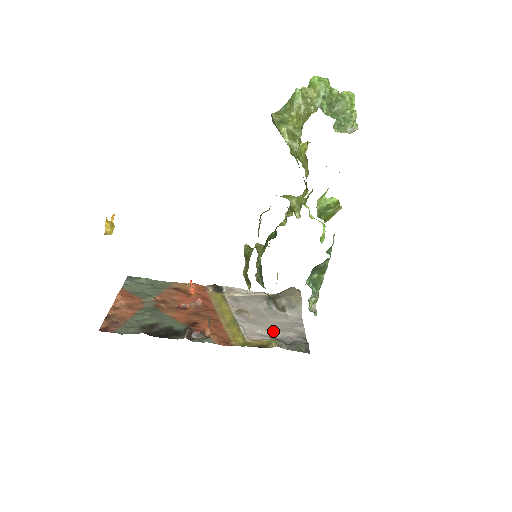
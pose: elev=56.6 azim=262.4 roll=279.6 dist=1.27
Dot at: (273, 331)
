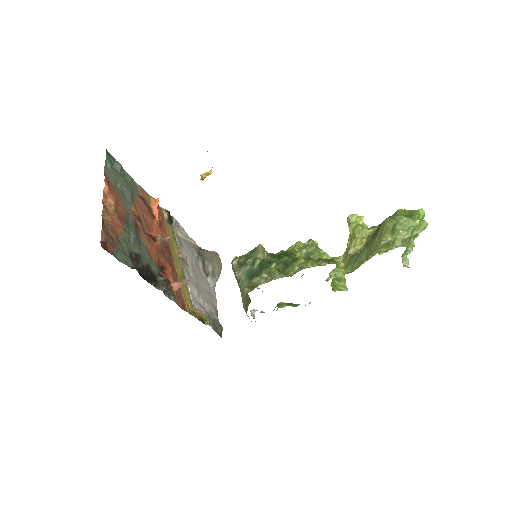
Dot at: (204, 301)
